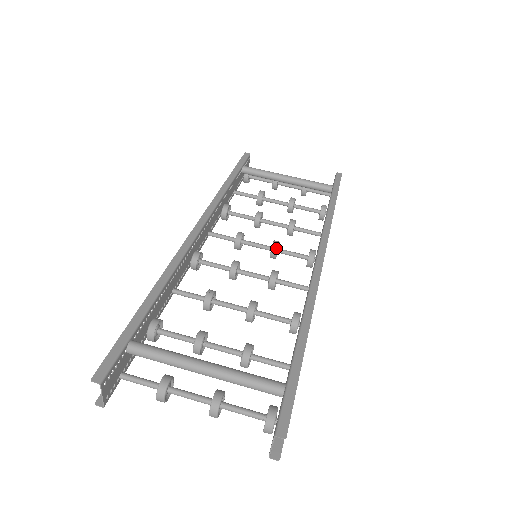
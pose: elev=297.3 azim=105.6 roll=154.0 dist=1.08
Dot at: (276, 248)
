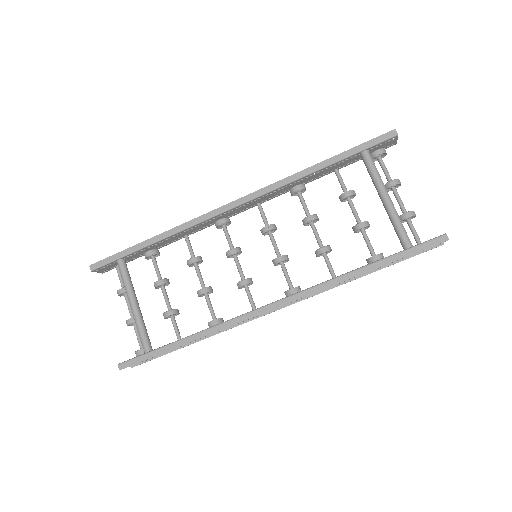
Dot at: (275, 263)
